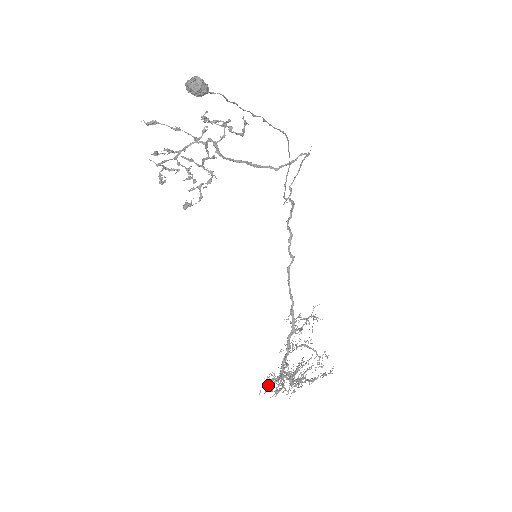
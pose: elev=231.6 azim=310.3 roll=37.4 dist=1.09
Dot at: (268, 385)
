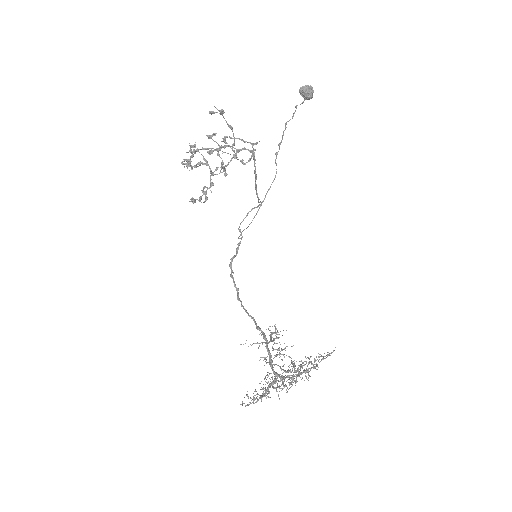
Dot at: (263, 395)
